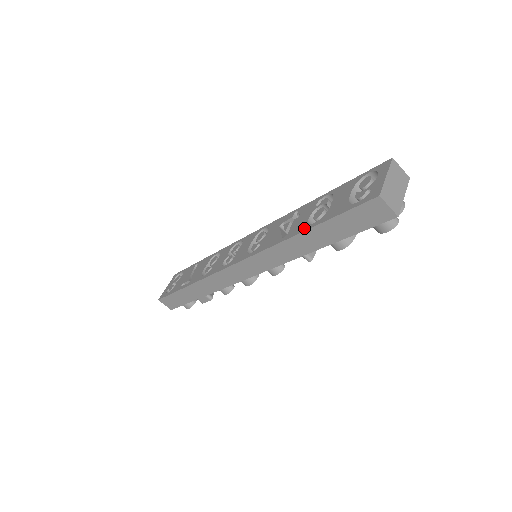
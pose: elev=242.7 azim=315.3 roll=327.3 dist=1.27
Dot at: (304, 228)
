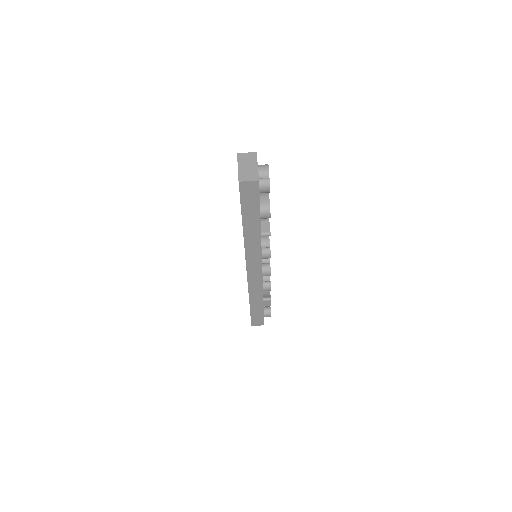
Dot at: (242, 224)
